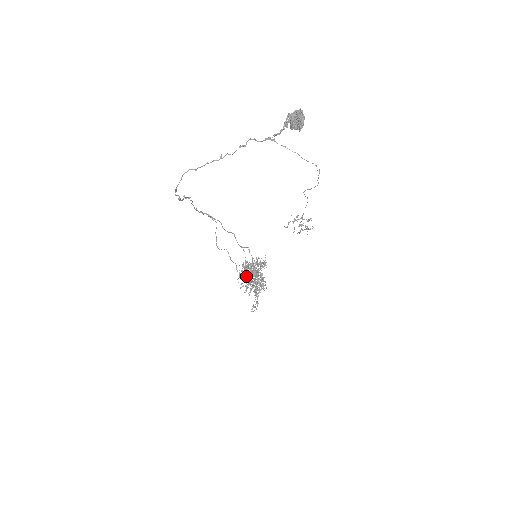
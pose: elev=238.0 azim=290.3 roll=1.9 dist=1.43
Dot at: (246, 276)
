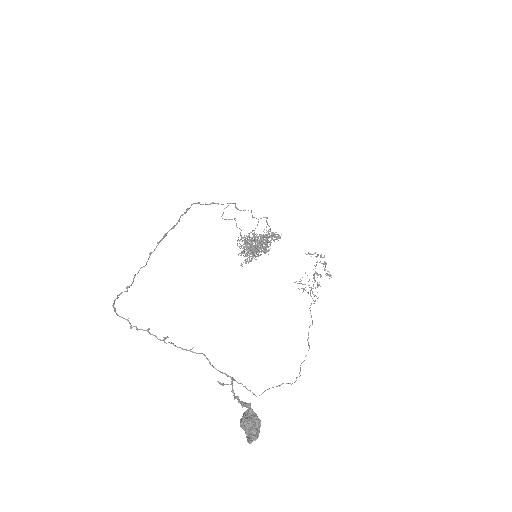
Dot at: (245, 247)
